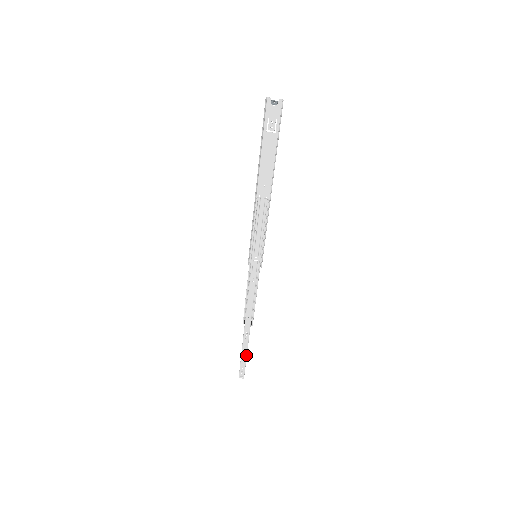
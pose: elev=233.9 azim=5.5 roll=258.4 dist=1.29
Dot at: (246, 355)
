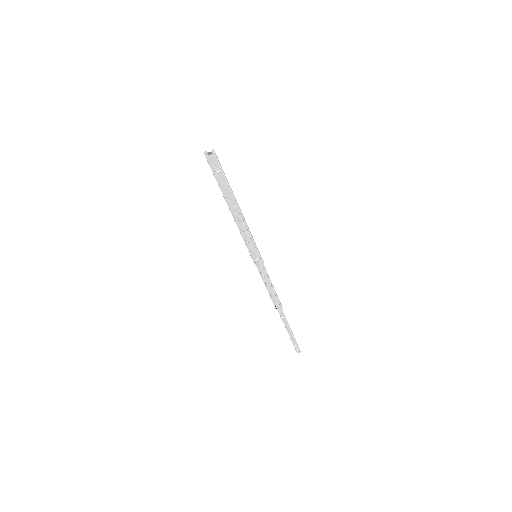
Dot at: (291, 333)
